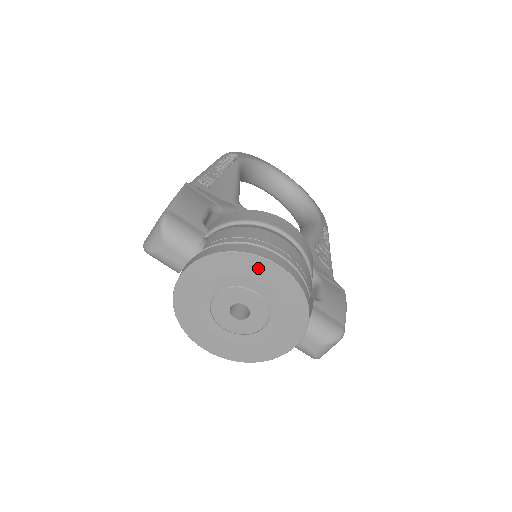
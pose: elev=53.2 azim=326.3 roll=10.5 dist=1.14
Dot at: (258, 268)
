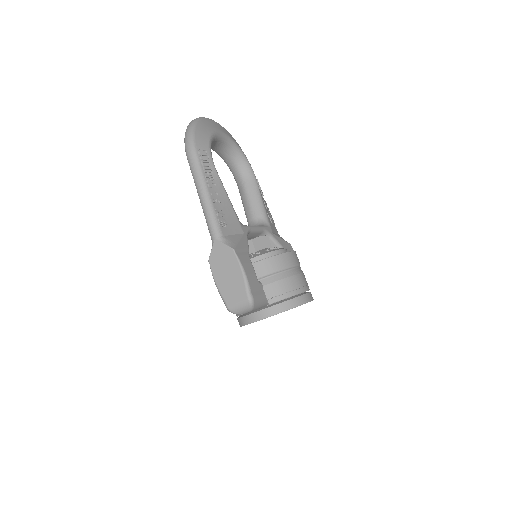
Dot at: occluded
